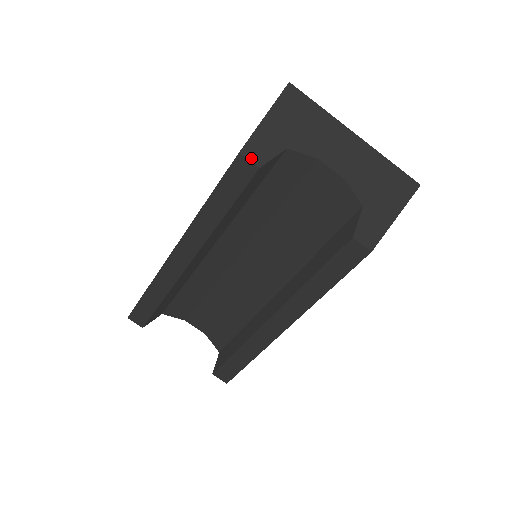
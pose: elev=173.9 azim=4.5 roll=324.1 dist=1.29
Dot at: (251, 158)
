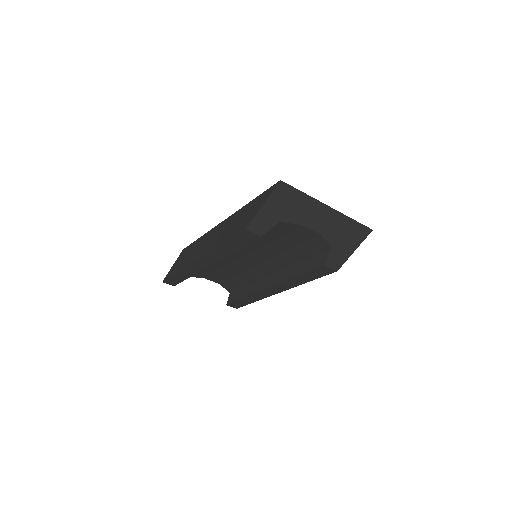
Dot at: (255, 231)
